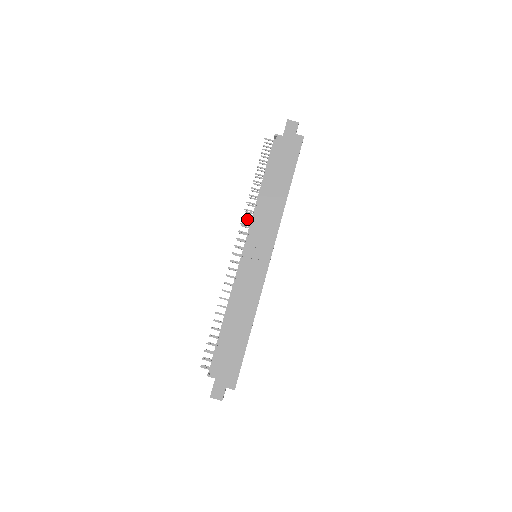
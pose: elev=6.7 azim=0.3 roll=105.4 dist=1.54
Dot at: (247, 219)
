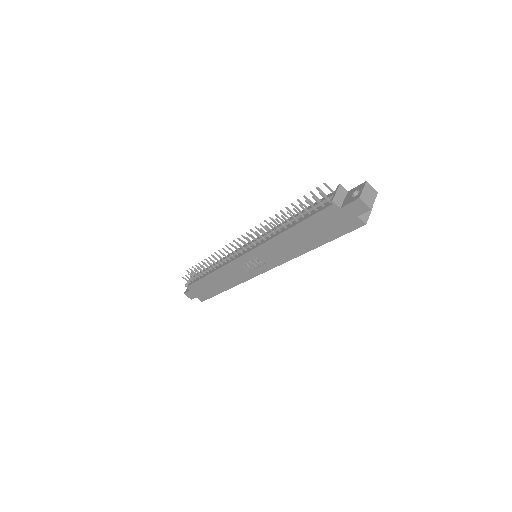
Dot at: (263, 227)
